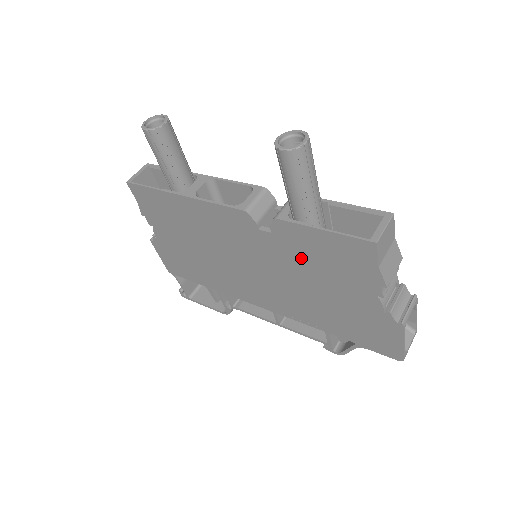
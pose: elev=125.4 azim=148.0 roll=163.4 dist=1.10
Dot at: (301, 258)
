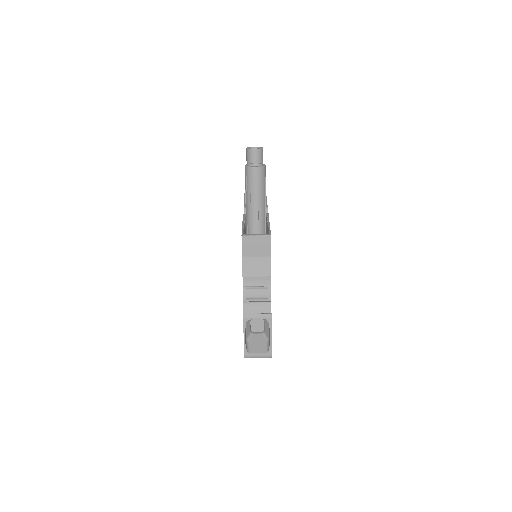
Dot at: occluded
